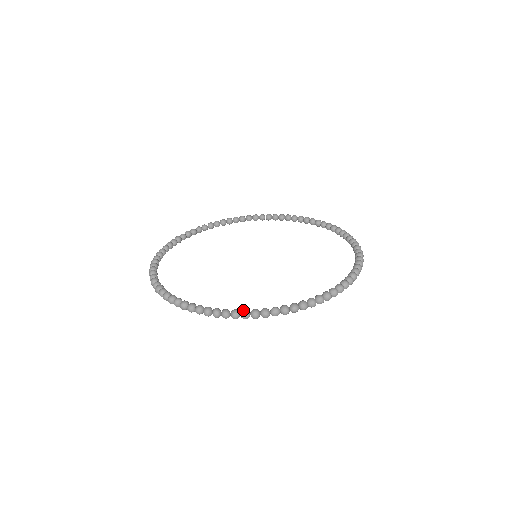
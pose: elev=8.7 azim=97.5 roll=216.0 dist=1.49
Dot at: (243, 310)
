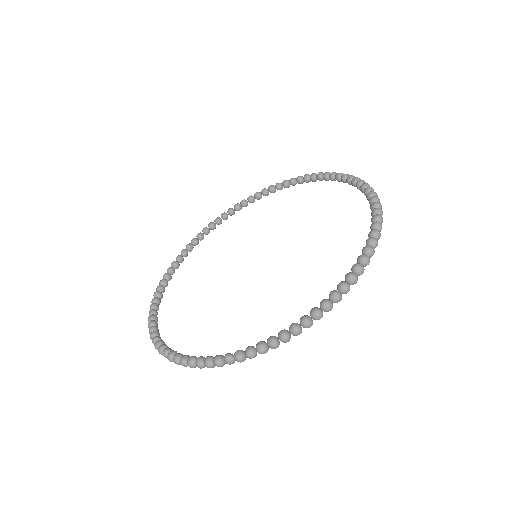
Dot at: (196, 359)
